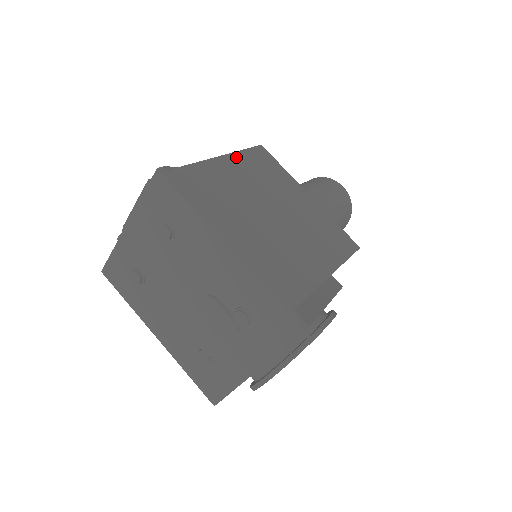
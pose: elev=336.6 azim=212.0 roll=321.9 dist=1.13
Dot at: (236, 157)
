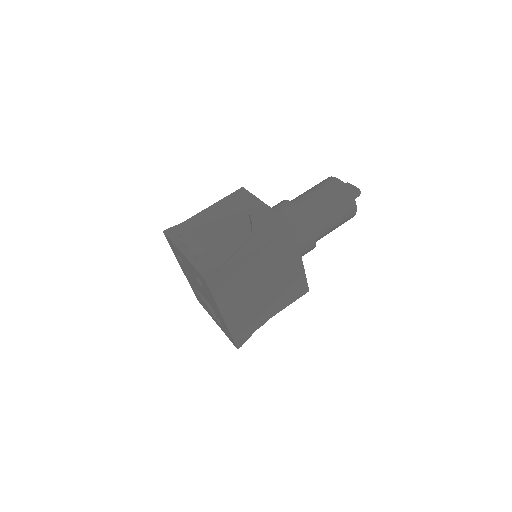
Dot at: (265, 247)
